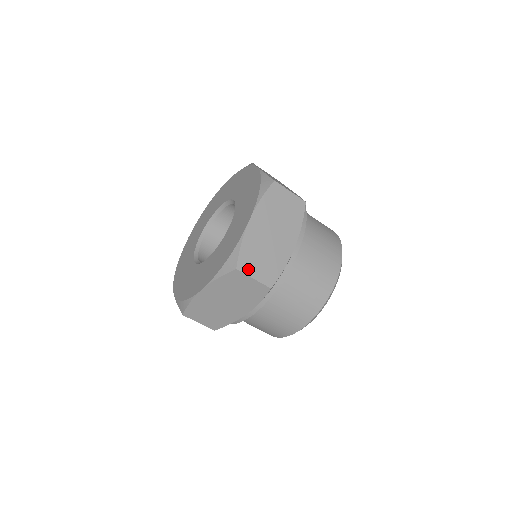
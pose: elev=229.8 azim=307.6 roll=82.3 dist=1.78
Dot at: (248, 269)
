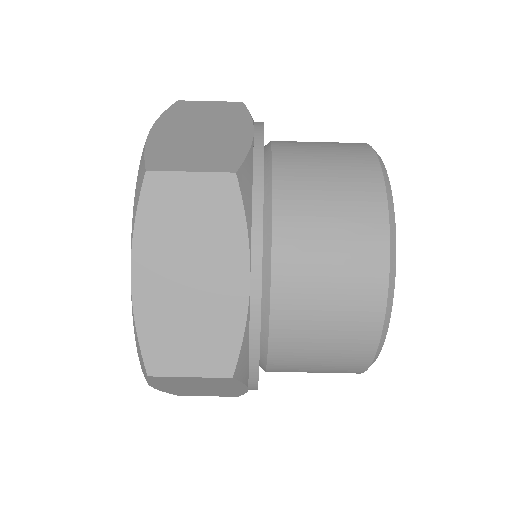
Dot at: (172, 166)
